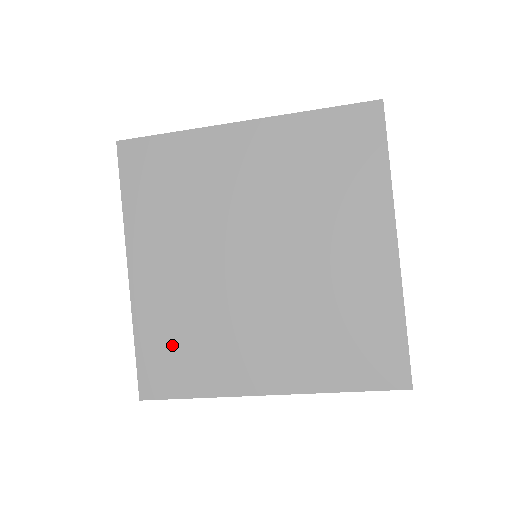
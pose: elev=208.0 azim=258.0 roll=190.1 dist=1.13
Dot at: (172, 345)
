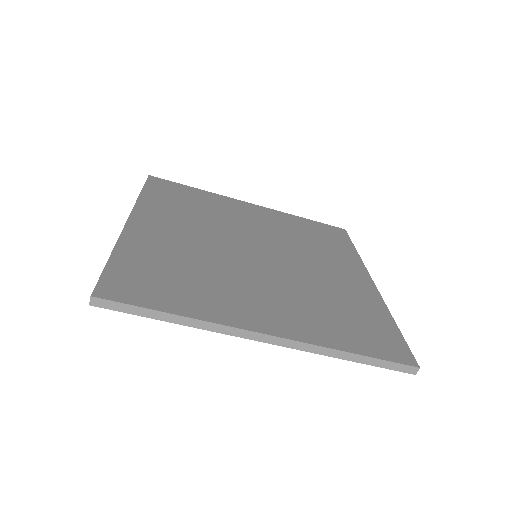
Dot at: (158, 270)
